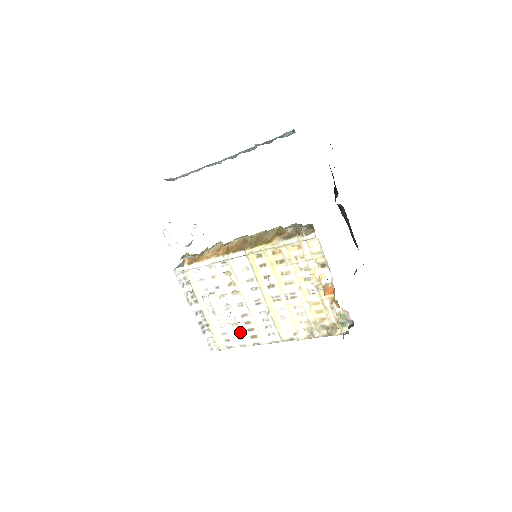
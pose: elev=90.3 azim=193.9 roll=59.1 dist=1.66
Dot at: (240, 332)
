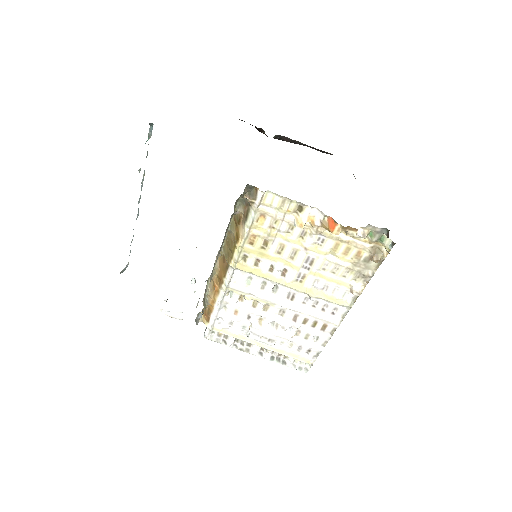
Dot at: (309, 335)
